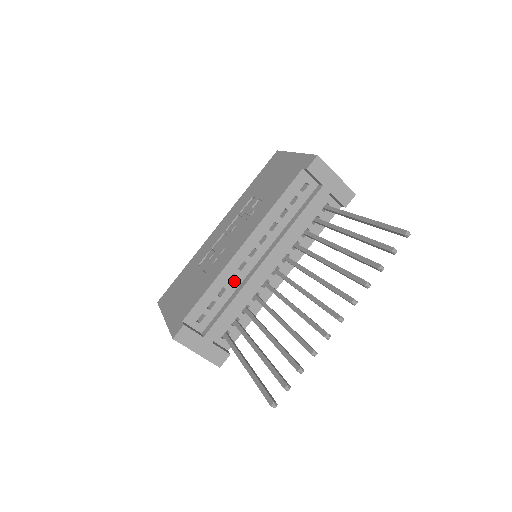
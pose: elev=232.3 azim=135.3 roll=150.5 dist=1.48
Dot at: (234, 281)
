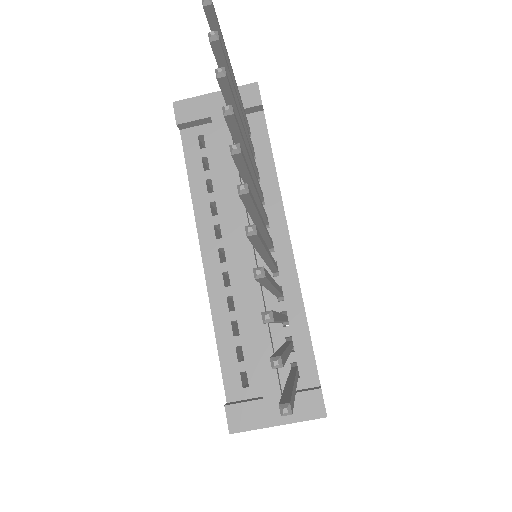
Dot at: (236, 304)
